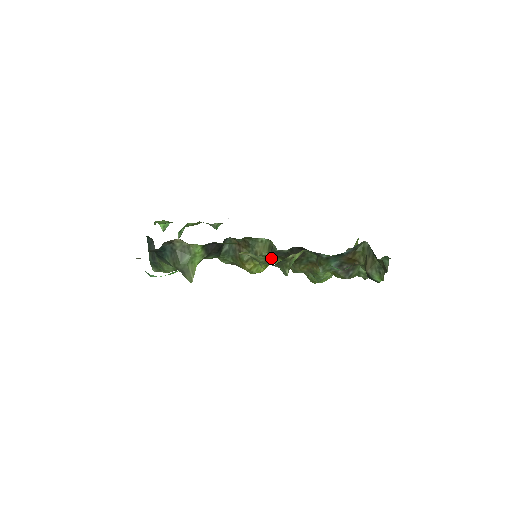
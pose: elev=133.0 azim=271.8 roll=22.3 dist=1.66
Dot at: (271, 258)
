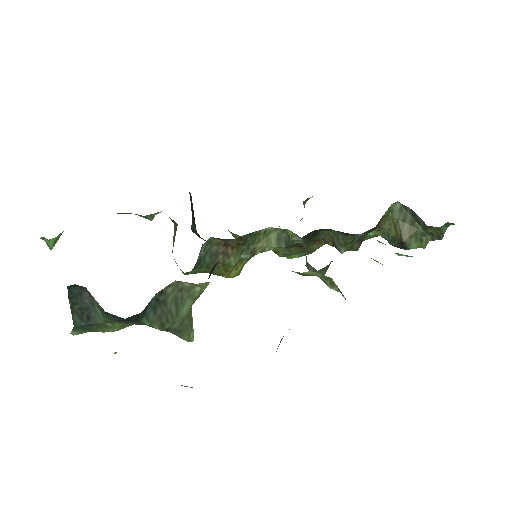
Dot at: occluded
